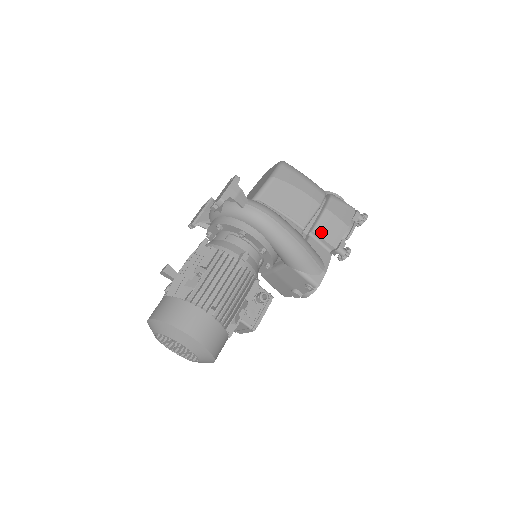
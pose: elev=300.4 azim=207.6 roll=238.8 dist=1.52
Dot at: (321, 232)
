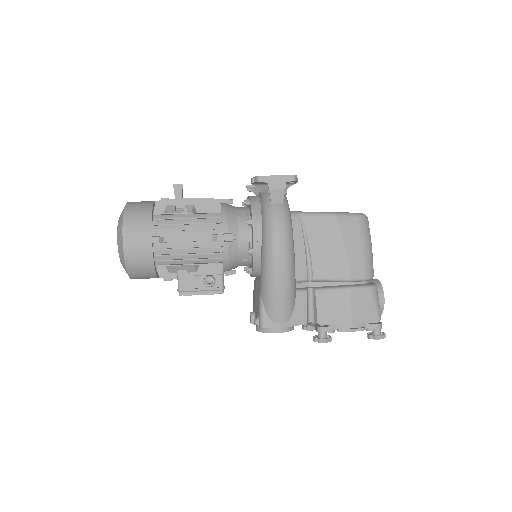
Dot at: (322, 298)
